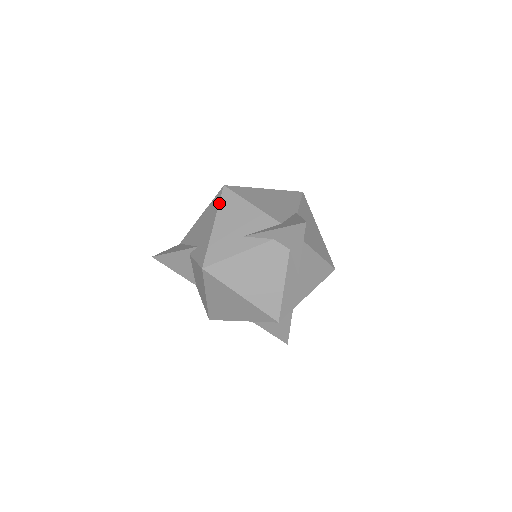
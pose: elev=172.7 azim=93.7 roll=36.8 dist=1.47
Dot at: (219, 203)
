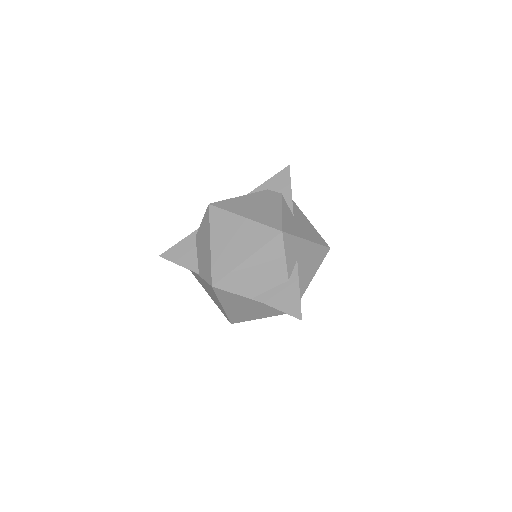
Dot at: occluded
